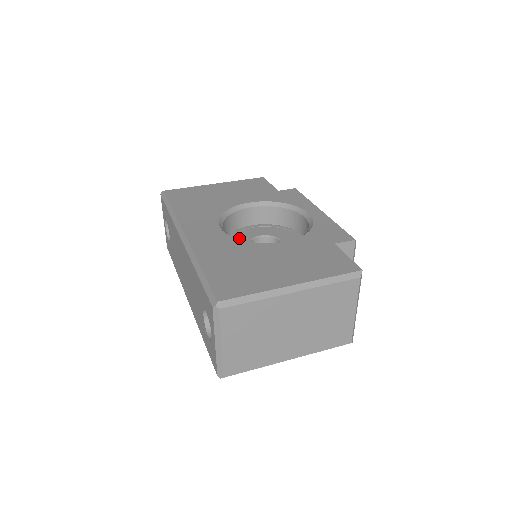
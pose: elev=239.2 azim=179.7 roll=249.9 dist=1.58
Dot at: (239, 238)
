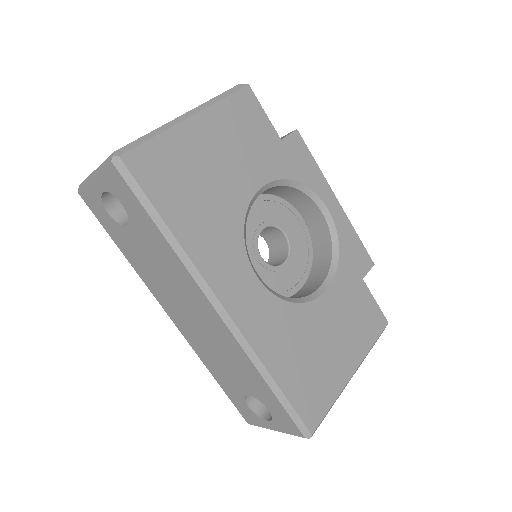
Dot at: occluded
